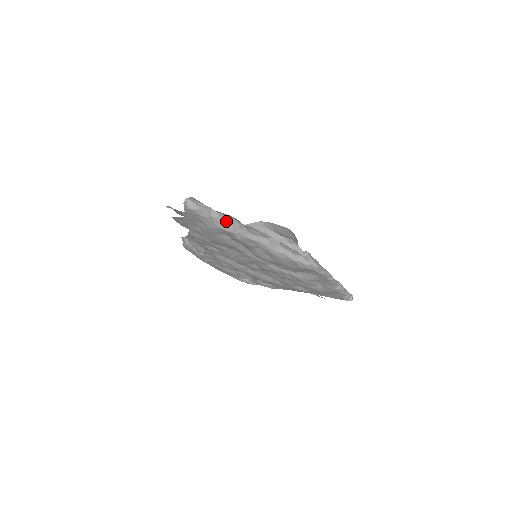
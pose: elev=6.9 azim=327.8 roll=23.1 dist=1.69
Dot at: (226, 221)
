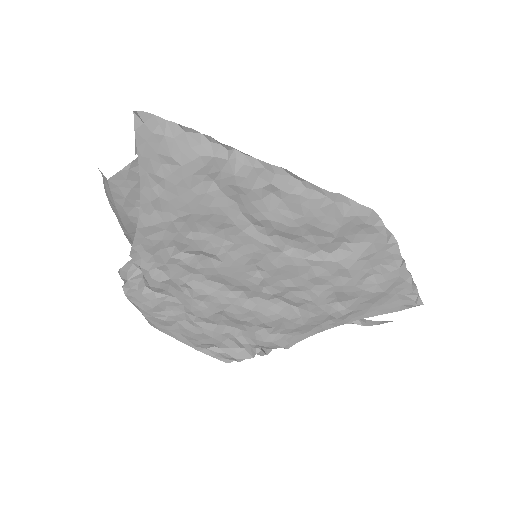
Dot at: (211, 140)
